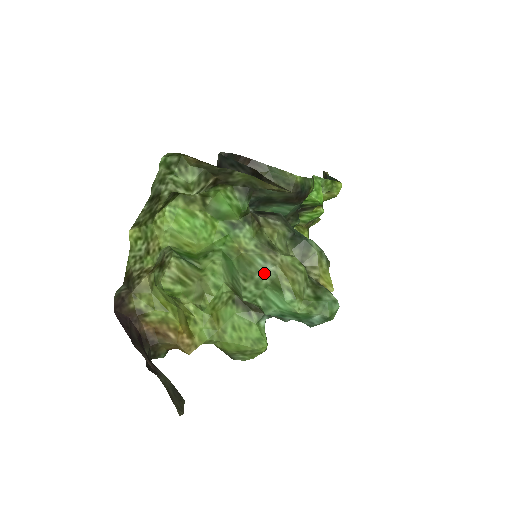
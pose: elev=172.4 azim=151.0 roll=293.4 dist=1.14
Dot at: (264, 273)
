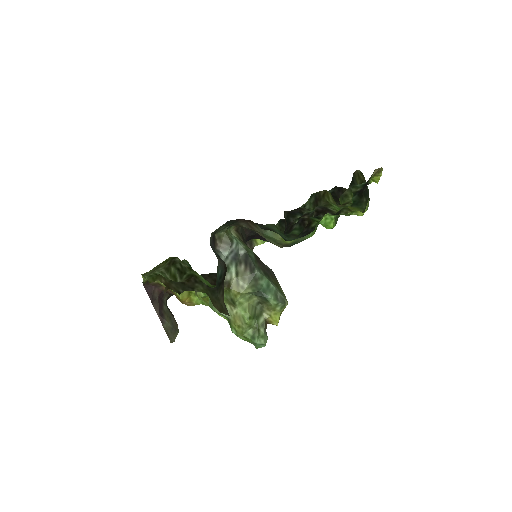
Dot at: (223, 315)
